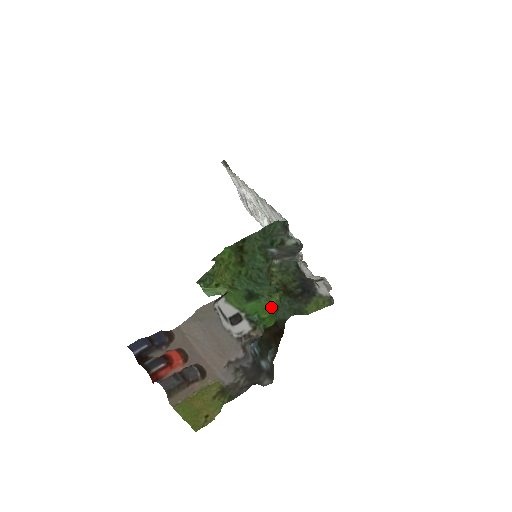
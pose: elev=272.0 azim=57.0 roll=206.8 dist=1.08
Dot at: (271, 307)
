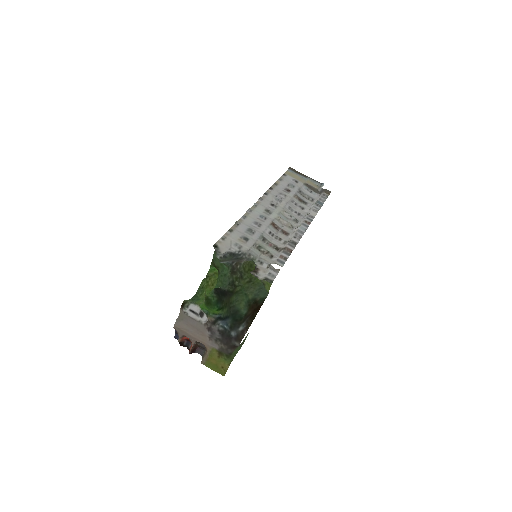
Dot at: (204, 304)
